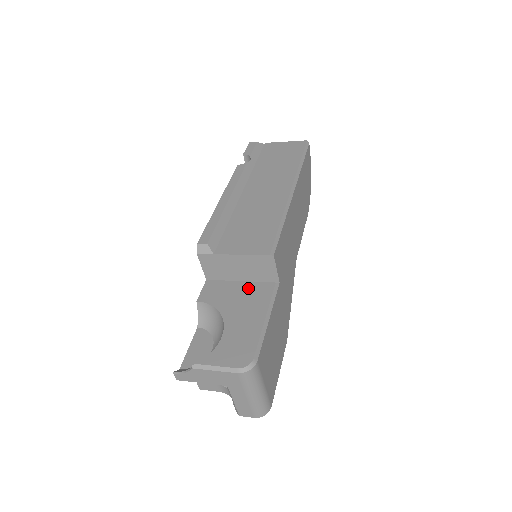
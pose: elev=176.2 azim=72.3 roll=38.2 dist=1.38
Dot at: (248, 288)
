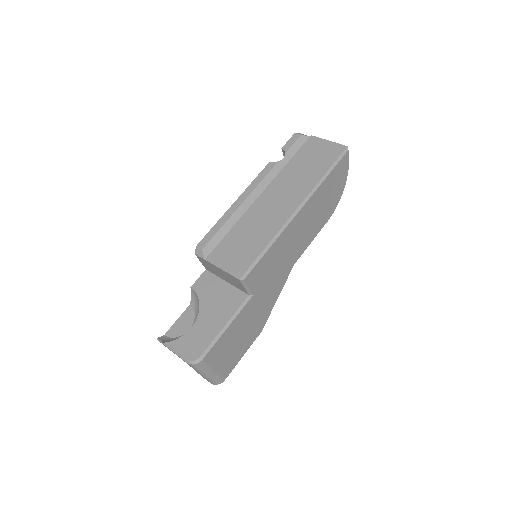
Dot at: (228, 291)
